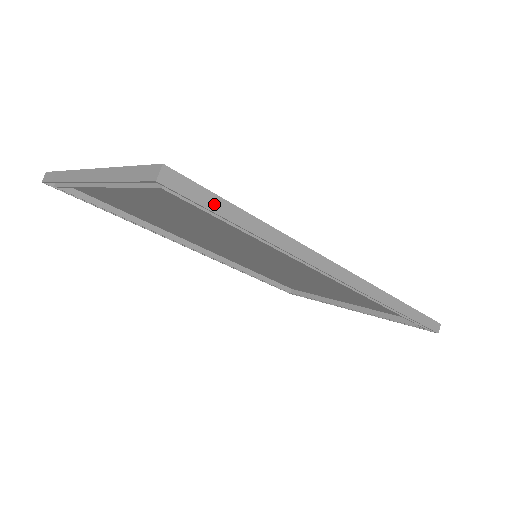
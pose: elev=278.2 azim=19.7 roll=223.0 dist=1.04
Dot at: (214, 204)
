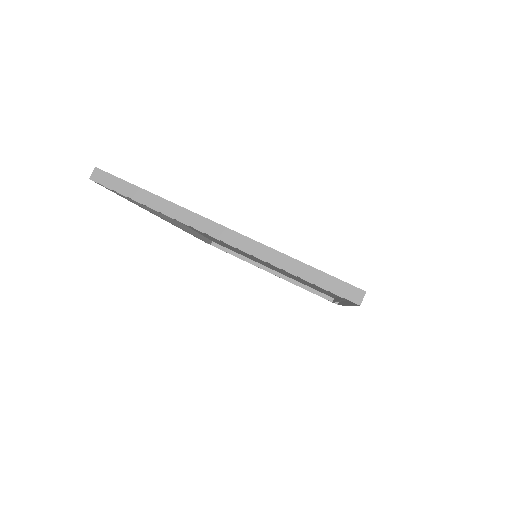
Dot at: occluded
